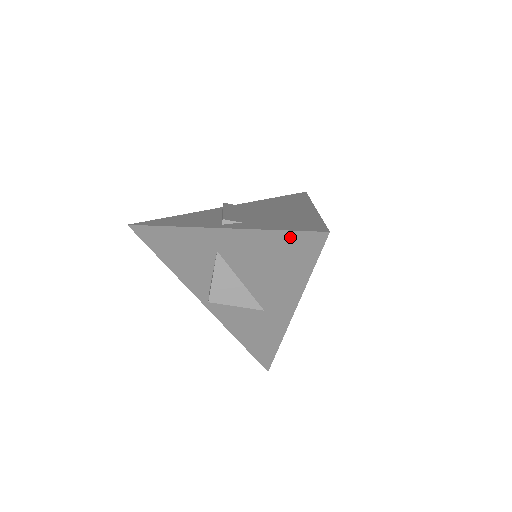
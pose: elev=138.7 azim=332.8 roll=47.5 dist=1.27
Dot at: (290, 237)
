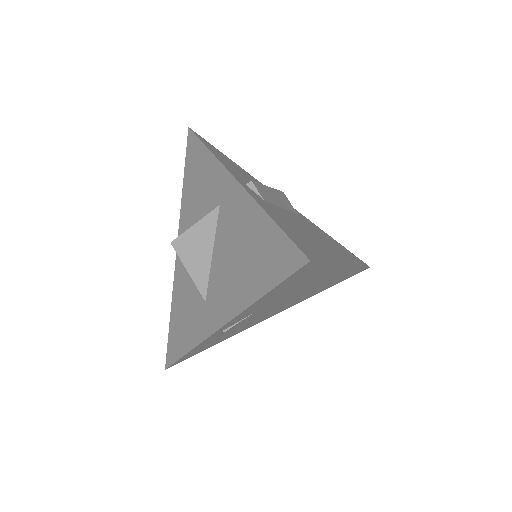
Dot at: (277, 237)
